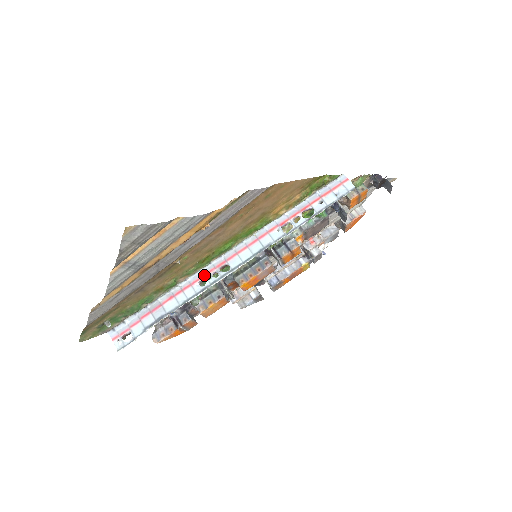
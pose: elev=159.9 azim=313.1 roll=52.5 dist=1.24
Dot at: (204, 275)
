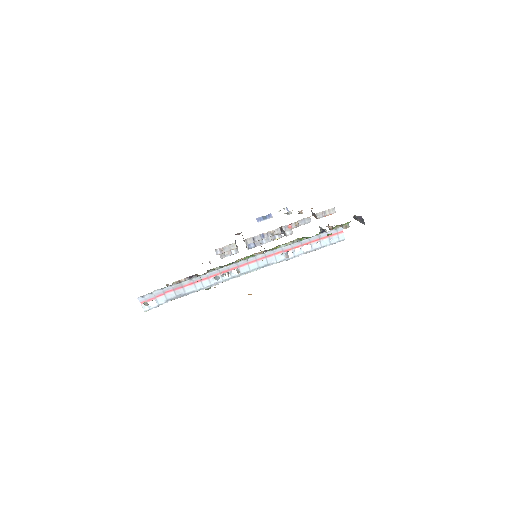
Dot at: occluded
